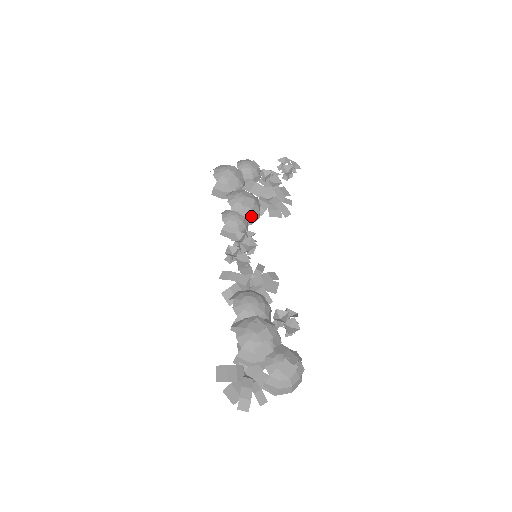
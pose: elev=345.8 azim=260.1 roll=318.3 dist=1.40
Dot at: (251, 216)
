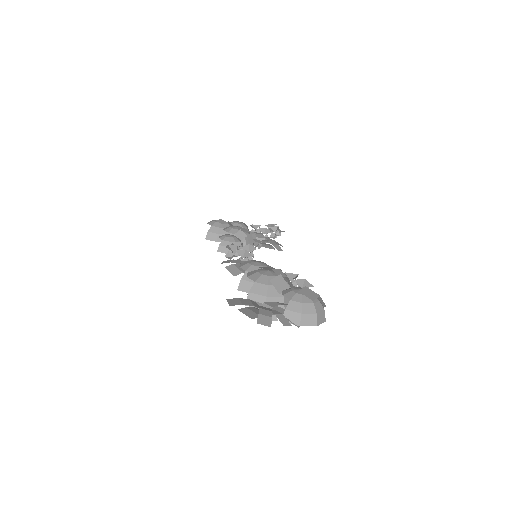
Dot at: (246, 241)
